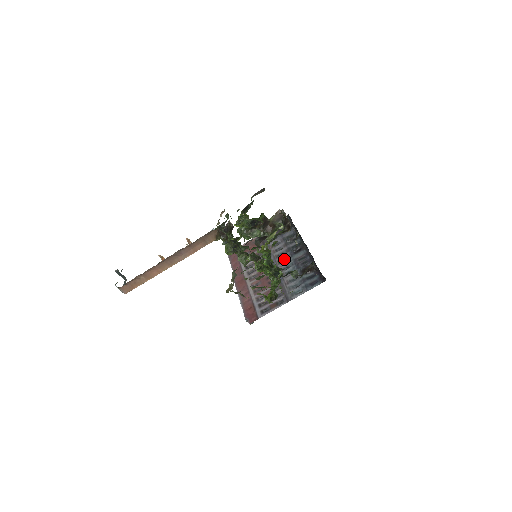
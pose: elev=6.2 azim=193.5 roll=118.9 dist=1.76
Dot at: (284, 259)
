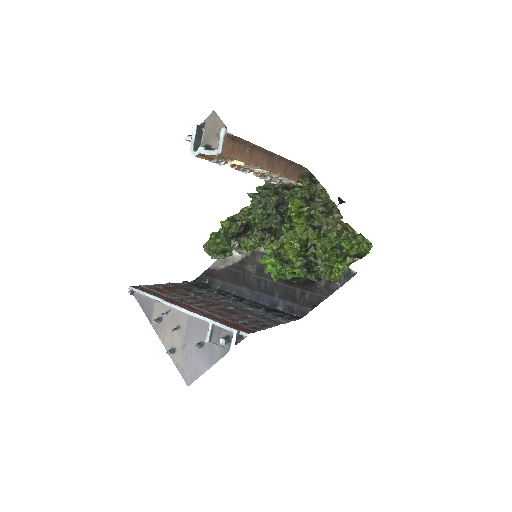
Dot at: (228, 302)
